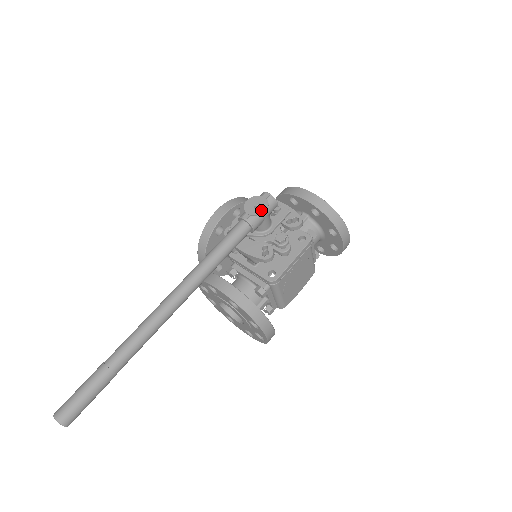
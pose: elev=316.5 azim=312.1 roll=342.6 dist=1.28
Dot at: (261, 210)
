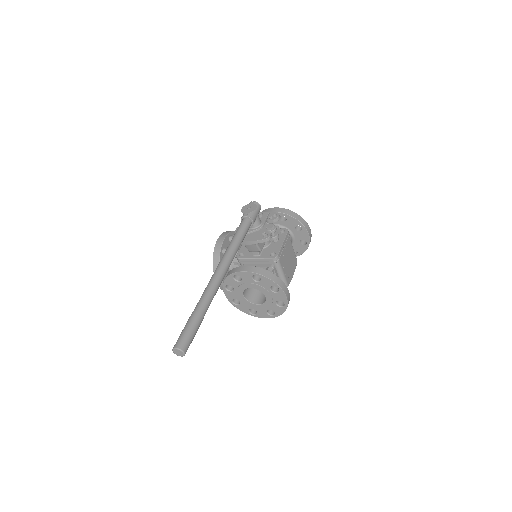
Dot at: (253, 209)
